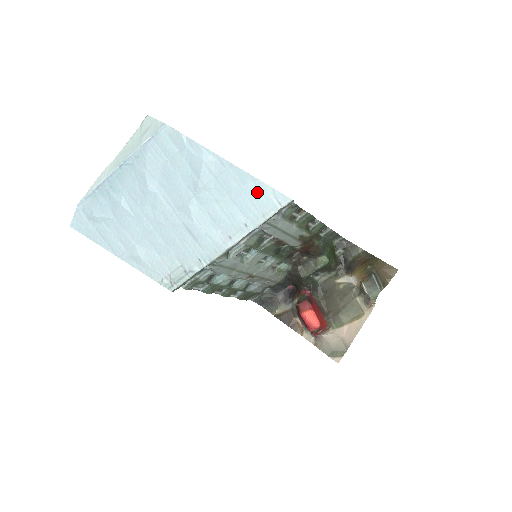
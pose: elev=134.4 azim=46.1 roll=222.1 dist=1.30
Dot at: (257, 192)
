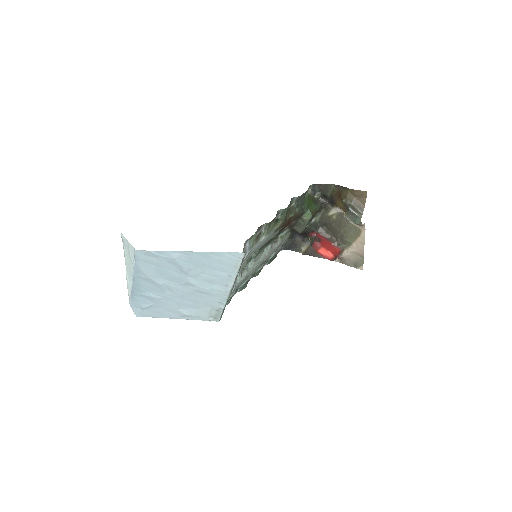
Dot at: (221, 258)
